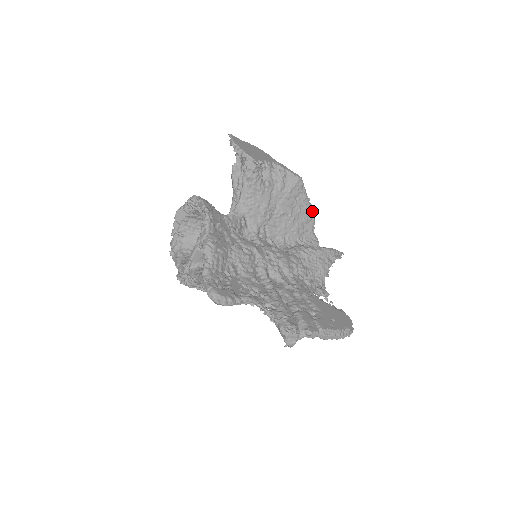
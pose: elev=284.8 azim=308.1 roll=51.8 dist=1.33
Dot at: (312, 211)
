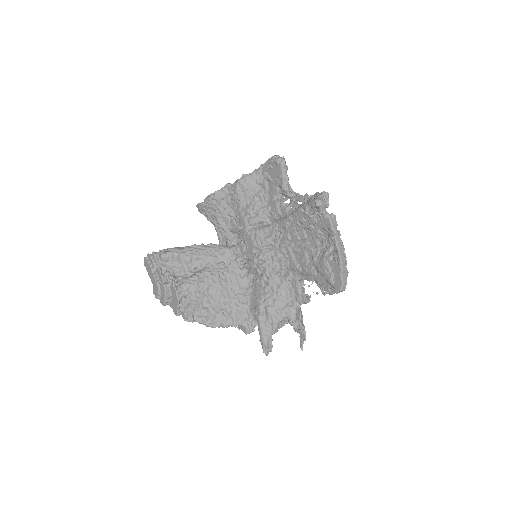
Dot at: occluded
